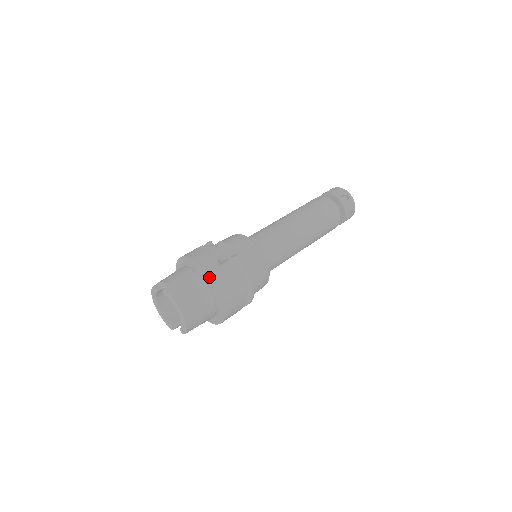
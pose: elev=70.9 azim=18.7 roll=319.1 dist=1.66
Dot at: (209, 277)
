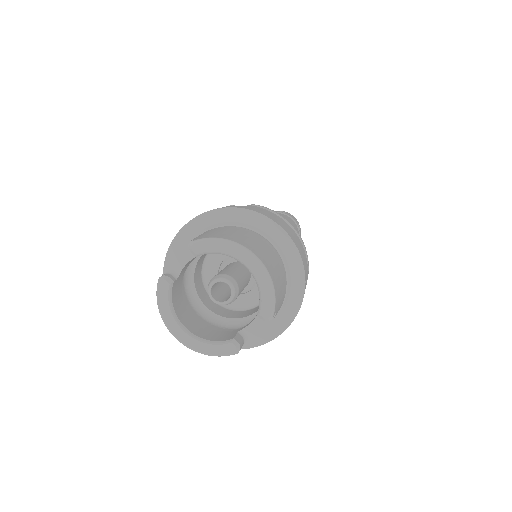
Dot at: (244, 214)
